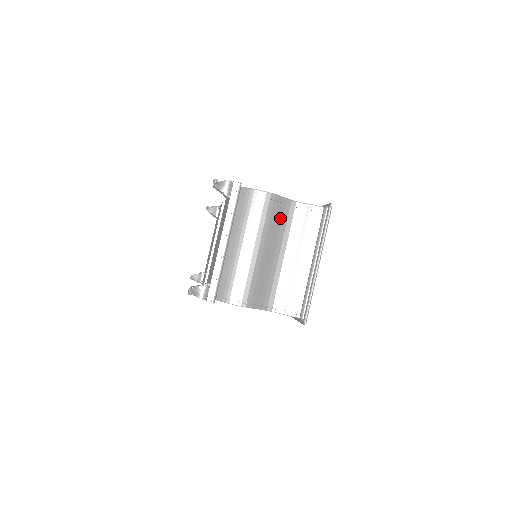
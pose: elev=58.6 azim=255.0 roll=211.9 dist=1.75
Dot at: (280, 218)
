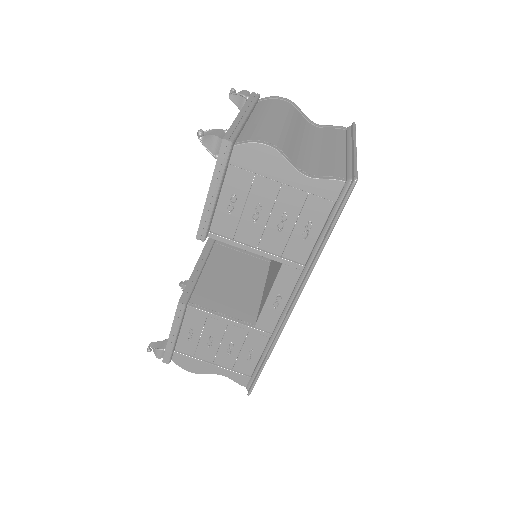
Dot at: (303, 123)
